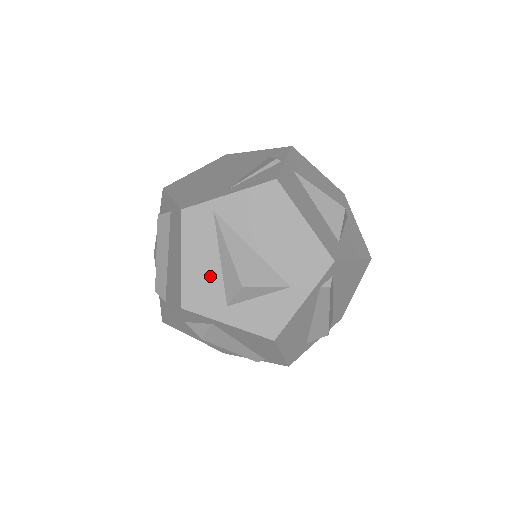
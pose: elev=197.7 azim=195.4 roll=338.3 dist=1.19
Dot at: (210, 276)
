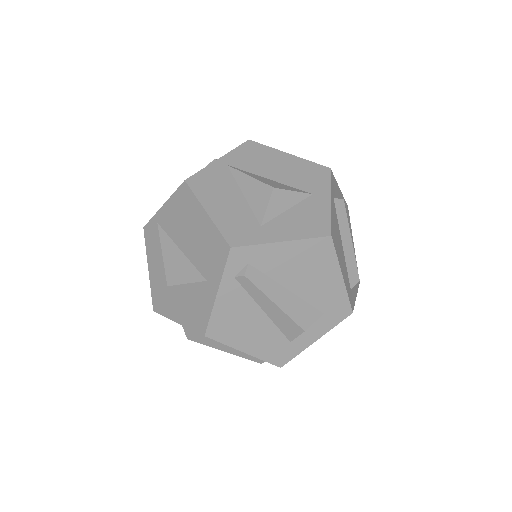
Dot at: (163, 280)
